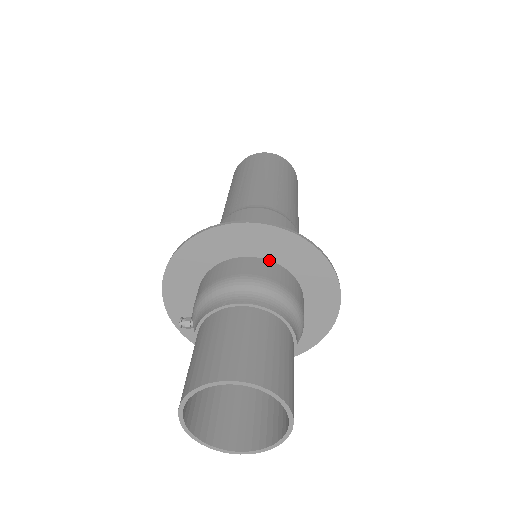
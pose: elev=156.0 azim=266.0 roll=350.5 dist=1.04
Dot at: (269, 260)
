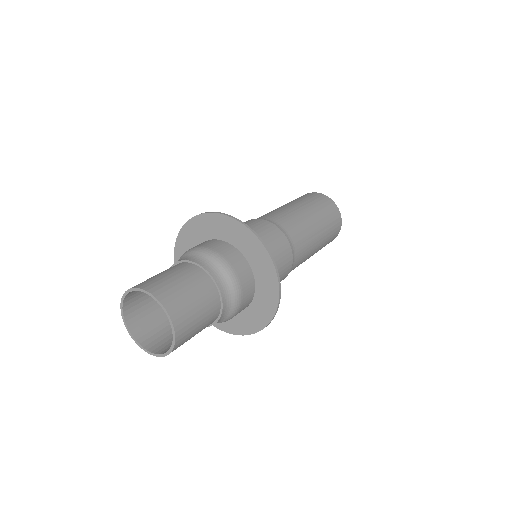
Dot at: (236, 248)
